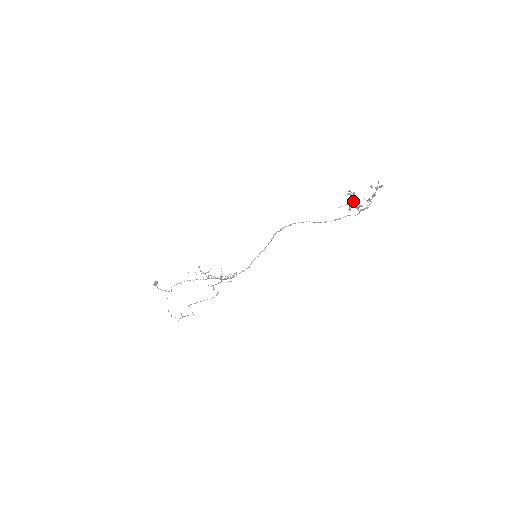
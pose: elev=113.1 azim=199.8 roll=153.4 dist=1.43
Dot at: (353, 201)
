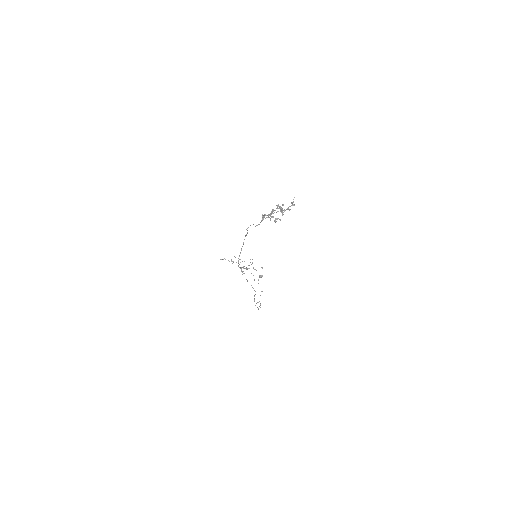
Dot at: (274, 212)
